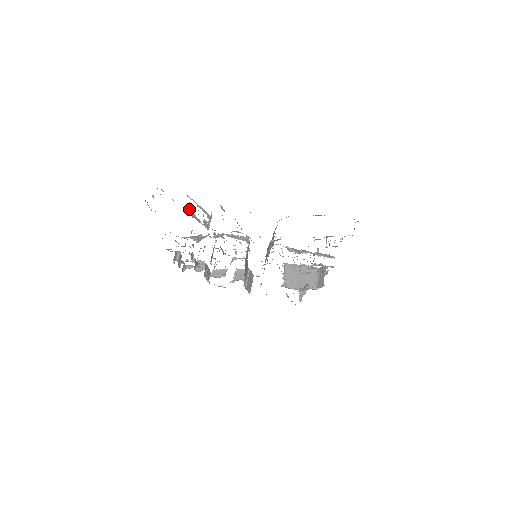
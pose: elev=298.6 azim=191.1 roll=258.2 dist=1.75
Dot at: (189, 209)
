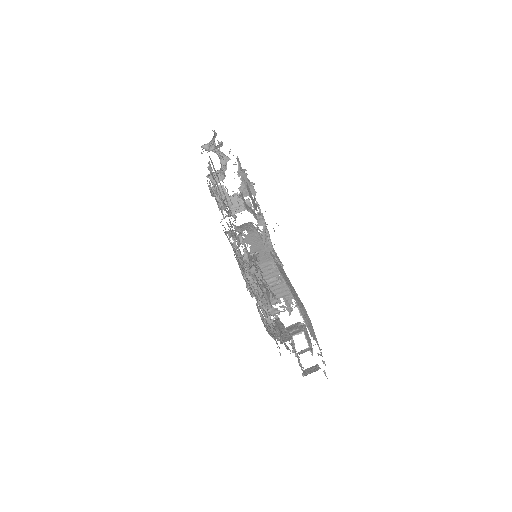
Dot at: occluded
